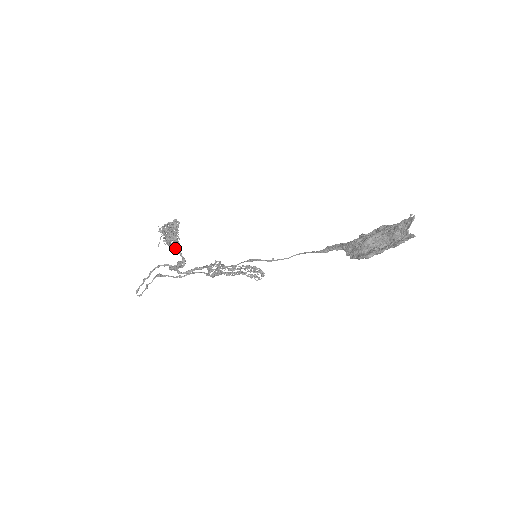
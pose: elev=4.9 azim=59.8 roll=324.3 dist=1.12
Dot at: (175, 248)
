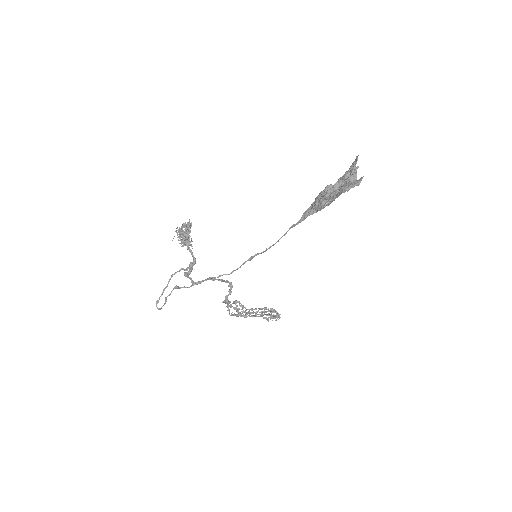
Dot at: (188, 248)
